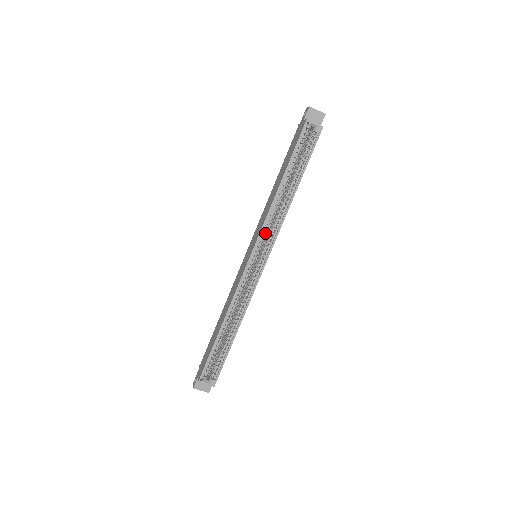
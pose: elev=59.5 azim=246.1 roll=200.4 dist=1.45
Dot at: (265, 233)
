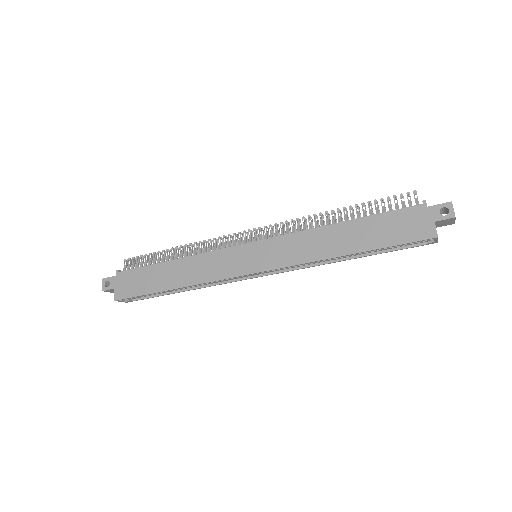
Dot at: (286, 265)
